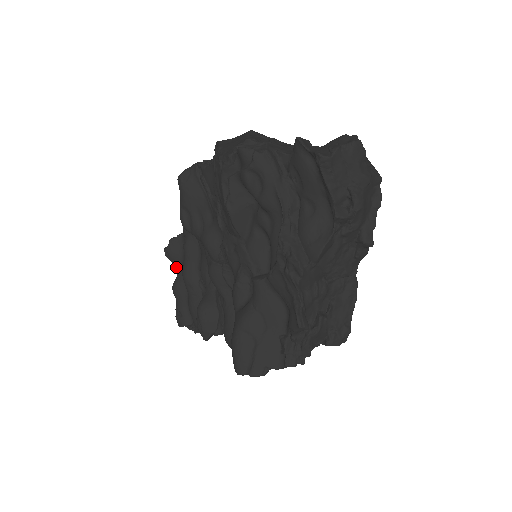
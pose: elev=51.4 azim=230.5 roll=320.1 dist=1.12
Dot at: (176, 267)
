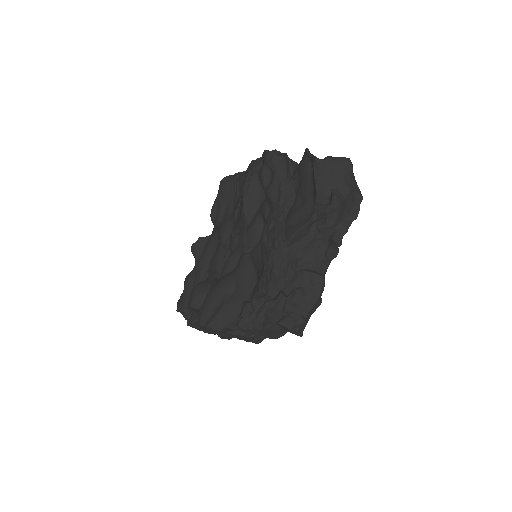
Dot at: (195, 261)
